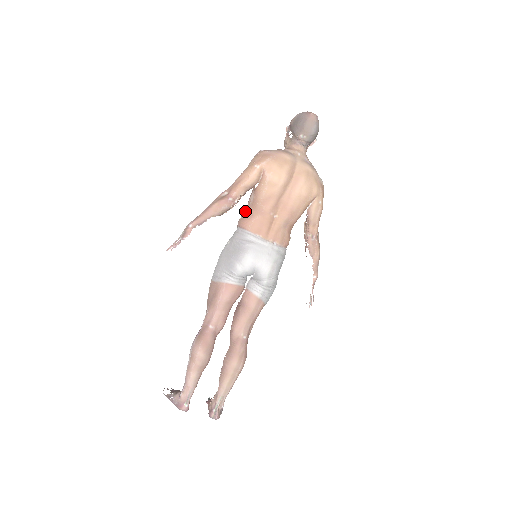
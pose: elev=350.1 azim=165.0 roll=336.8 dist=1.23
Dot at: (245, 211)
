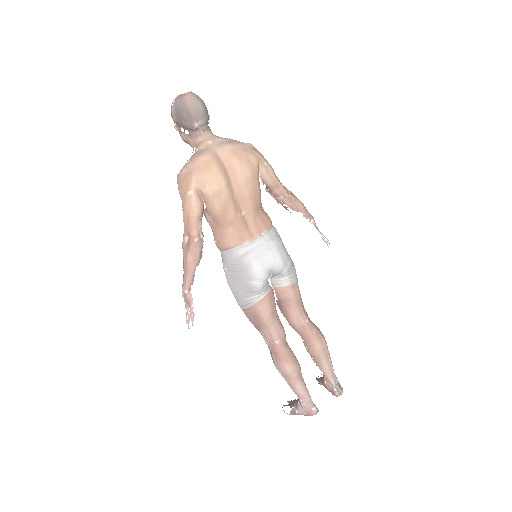
Dot at: (213, 233)
